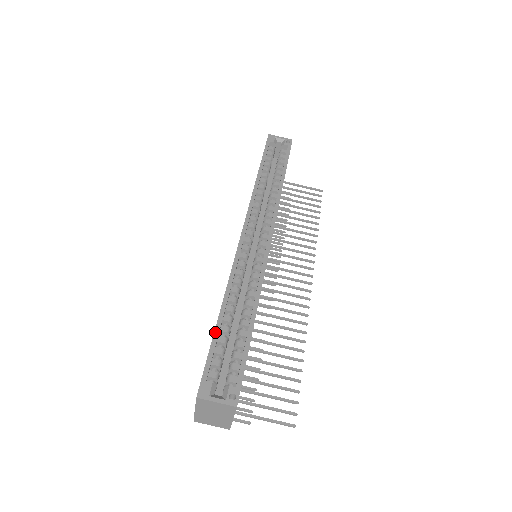
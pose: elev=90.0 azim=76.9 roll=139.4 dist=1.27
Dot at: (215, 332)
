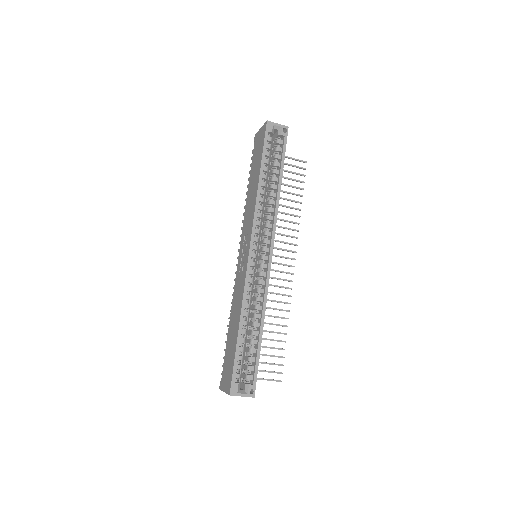
Dot at: (237, 346)
